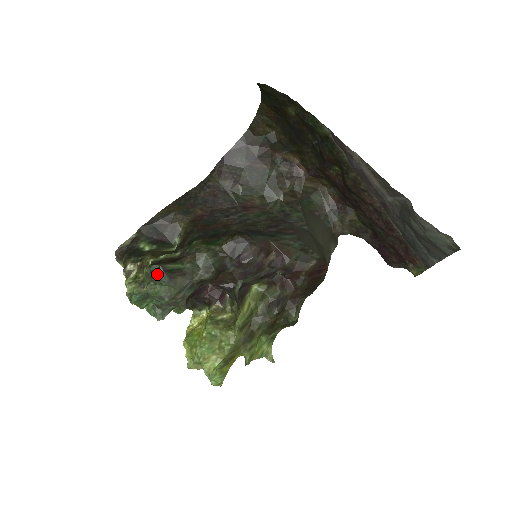
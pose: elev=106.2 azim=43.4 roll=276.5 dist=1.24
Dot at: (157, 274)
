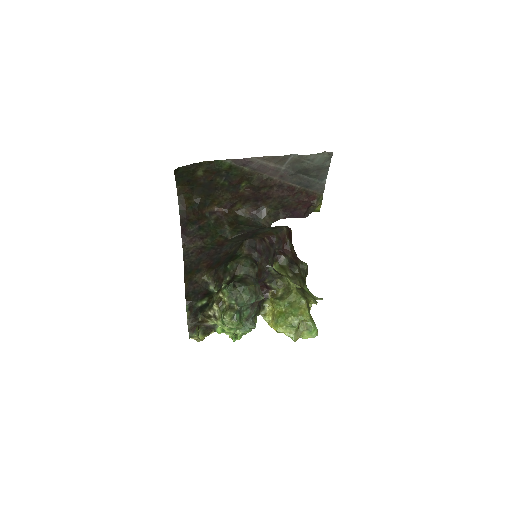
Dot at: (236, 287)
